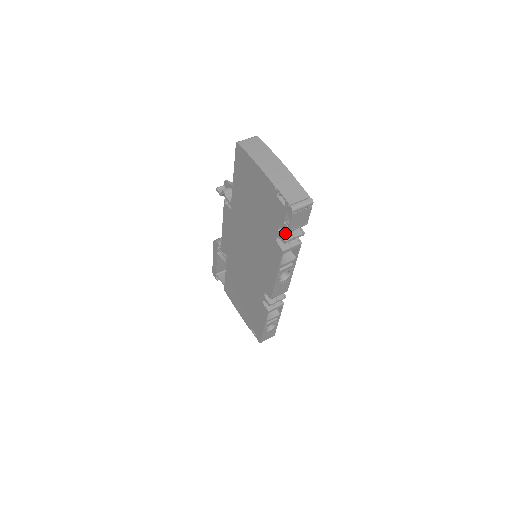
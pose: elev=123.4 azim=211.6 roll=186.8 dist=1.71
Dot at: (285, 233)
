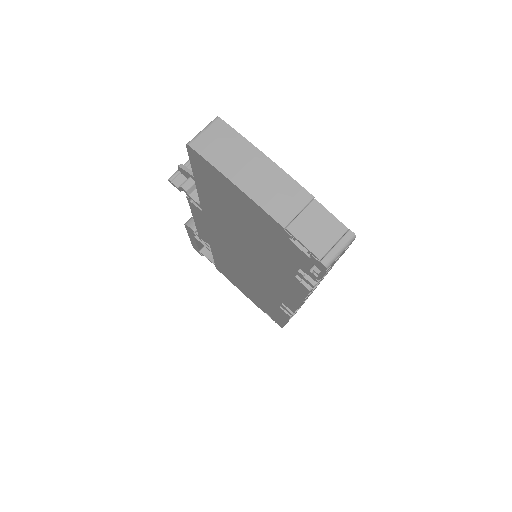
Dot at: occluded
